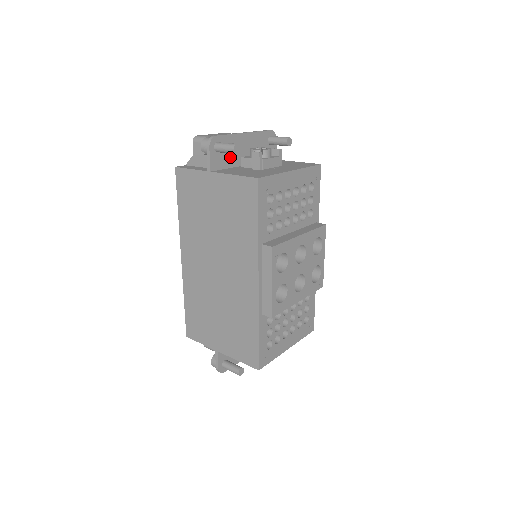
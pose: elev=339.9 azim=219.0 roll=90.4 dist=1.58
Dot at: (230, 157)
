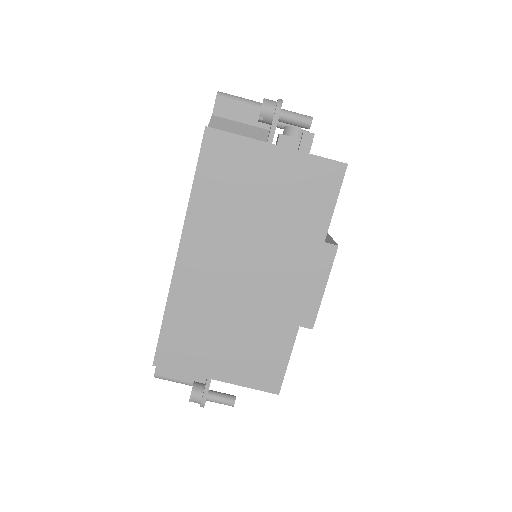
Dot at: occluded
